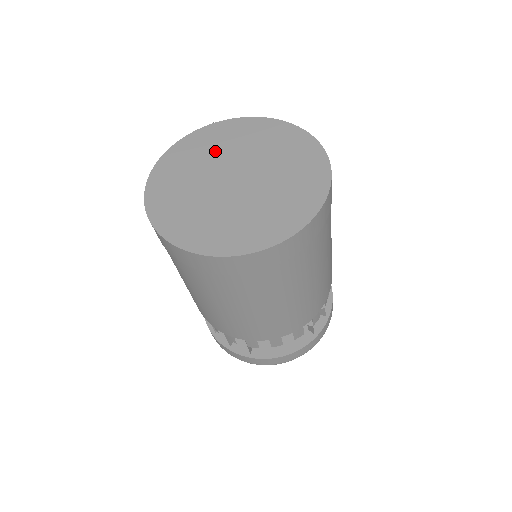
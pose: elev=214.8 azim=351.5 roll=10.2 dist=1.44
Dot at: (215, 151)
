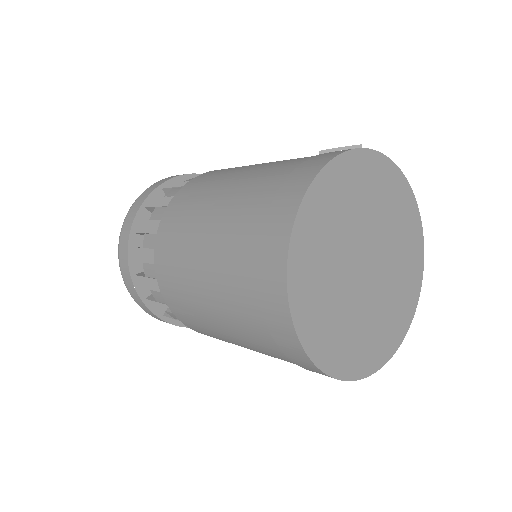
Dot at: (358, 207)
